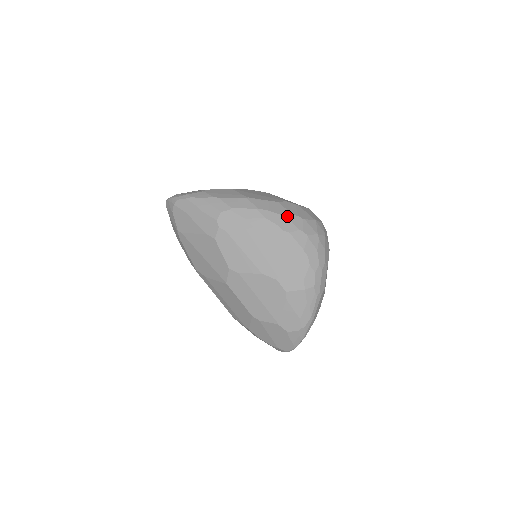
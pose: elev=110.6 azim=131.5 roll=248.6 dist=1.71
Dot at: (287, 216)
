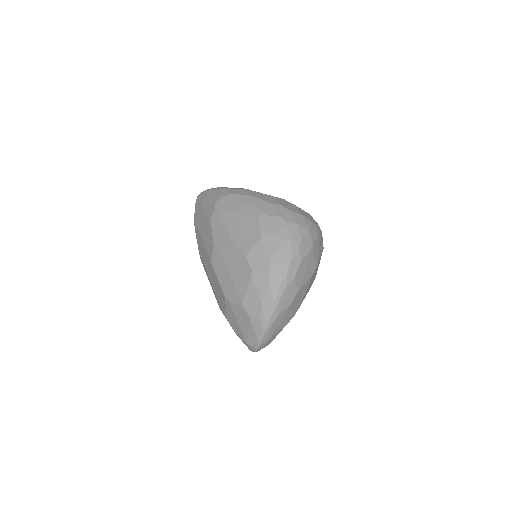
Dot at: (273, 204)
